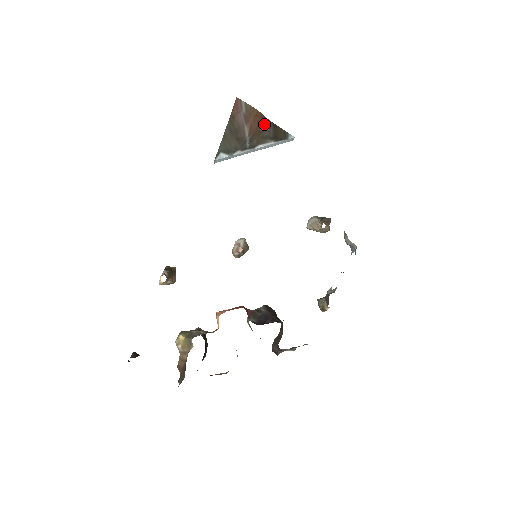
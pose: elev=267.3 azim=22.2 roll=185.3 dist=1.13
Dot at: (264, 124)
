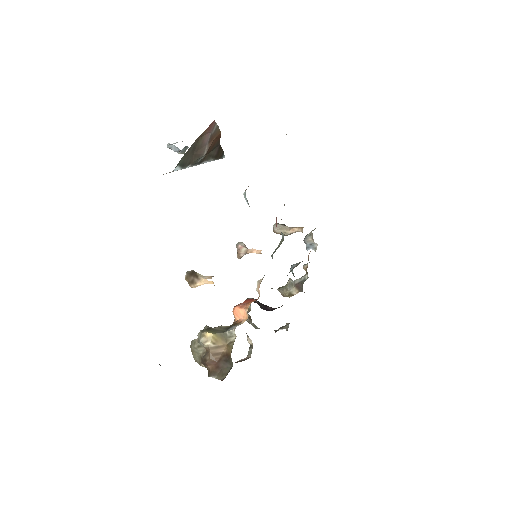
Dot at: (216, 144)
